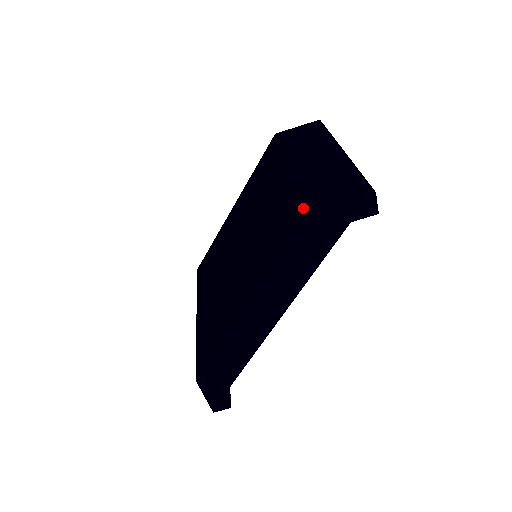
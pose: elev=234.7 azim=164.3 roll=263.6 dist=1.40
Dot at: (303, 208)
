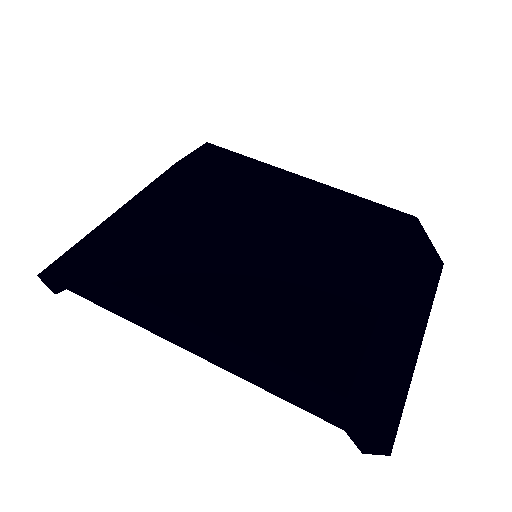
Dot at: (348, 375)
